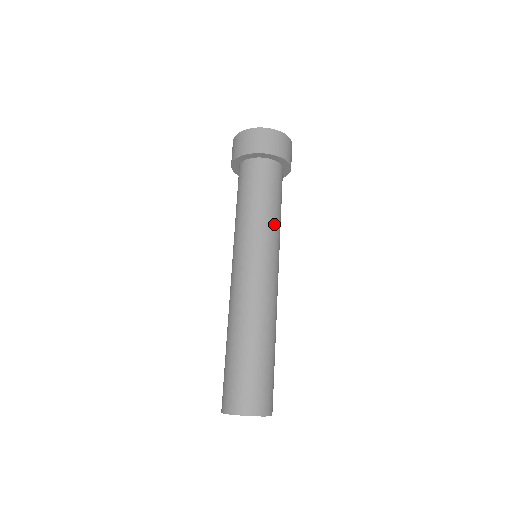
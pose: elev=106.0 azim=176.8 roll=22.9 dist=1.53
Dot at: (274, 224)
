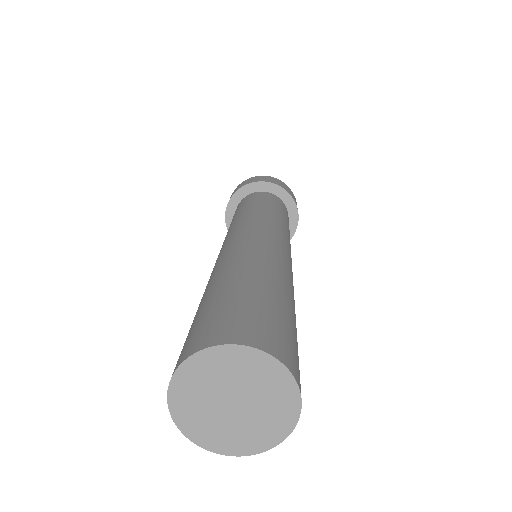
Dot at: (273, 215)
